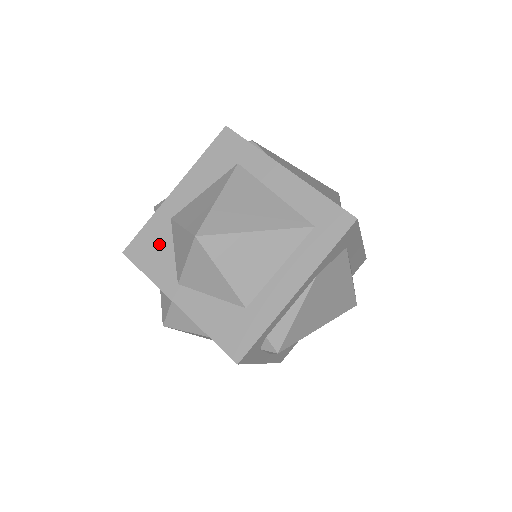
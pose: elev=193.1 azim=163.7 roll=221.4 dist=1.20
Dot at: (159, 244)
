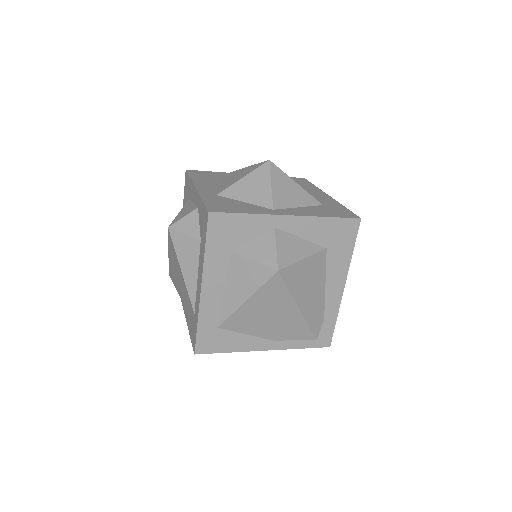
Dot at: (229, 203)
